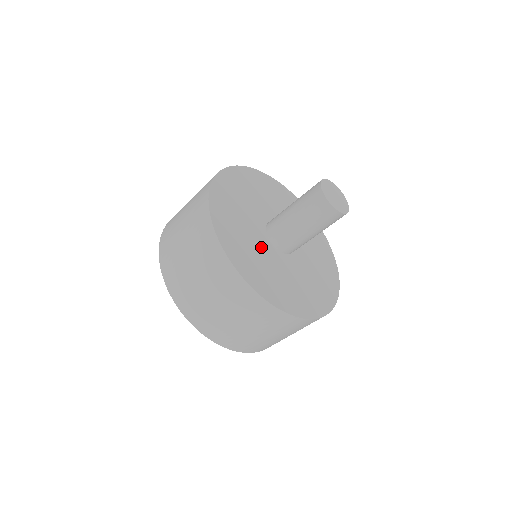
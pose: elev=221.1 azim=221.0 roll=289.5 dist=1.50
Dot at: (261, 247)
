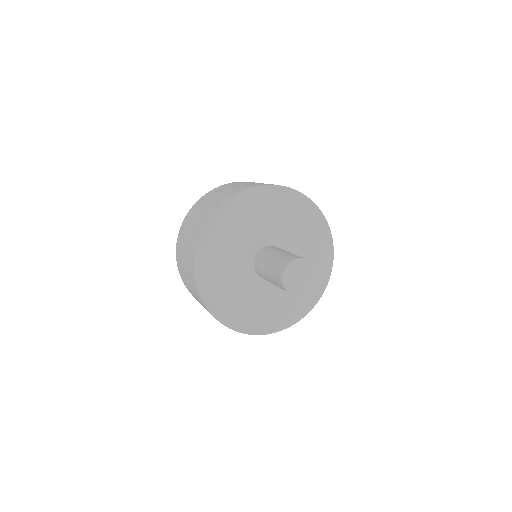
Dot at: (238, 264)
